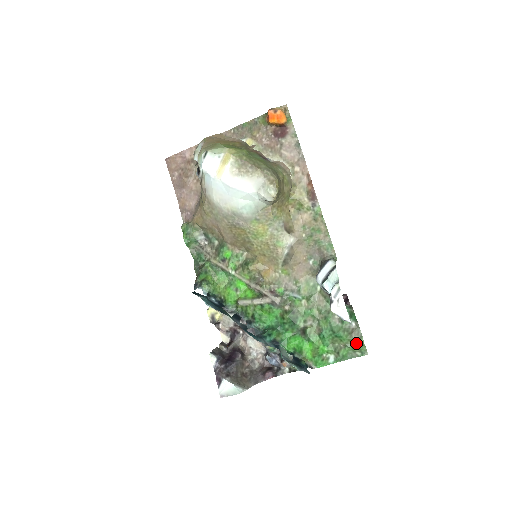
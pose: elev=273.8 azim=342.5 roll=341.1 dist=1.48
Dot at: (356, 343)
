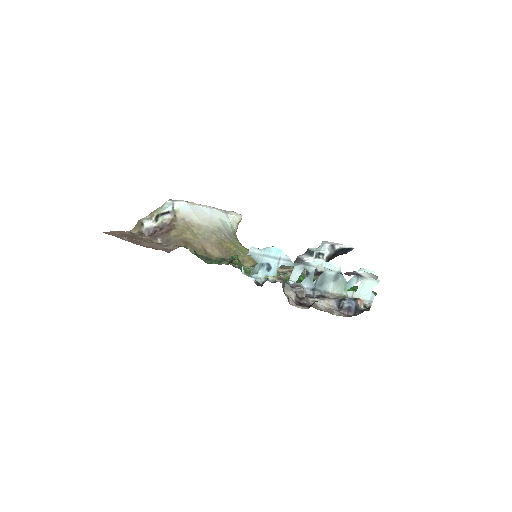
Dot at: occluded
